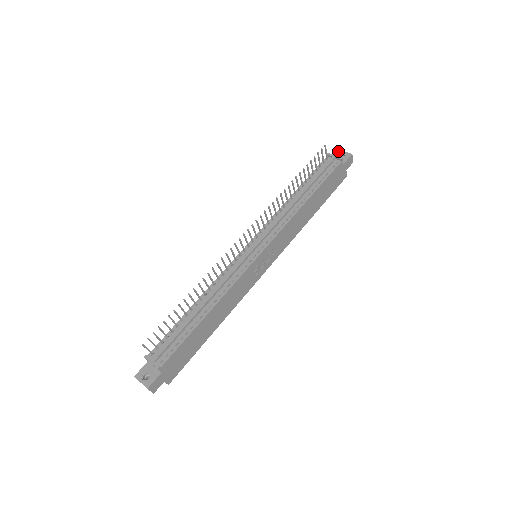
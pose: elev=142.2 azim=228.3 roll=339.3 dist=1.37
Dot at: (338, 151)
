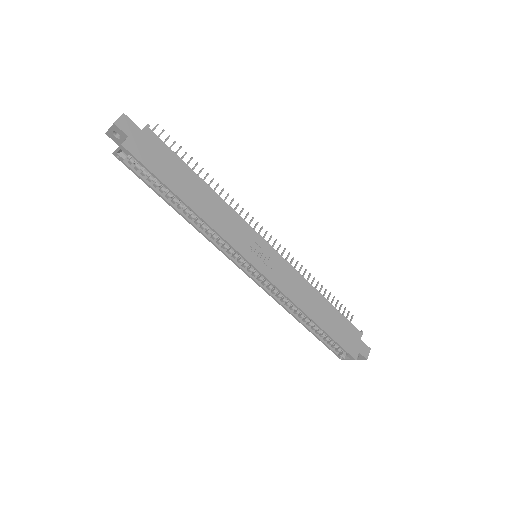
Dot at: occluded
